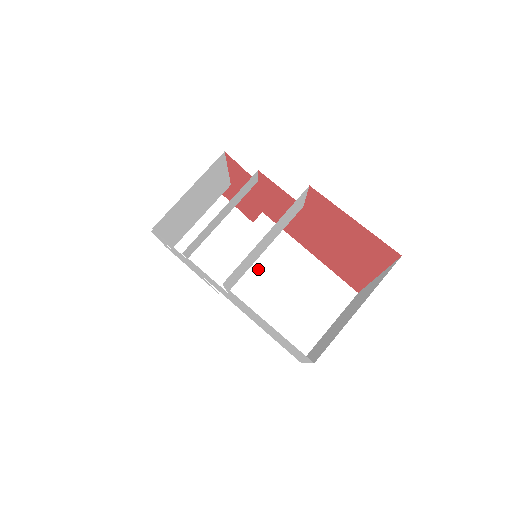
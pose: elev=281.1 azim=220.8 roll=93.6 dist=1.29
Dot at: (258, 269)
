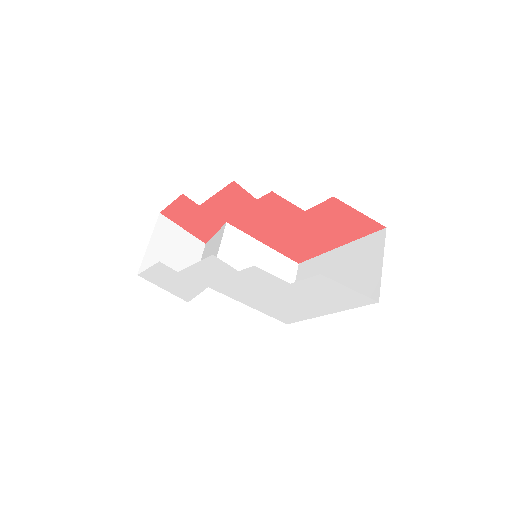
Dot at: (240, 267)
